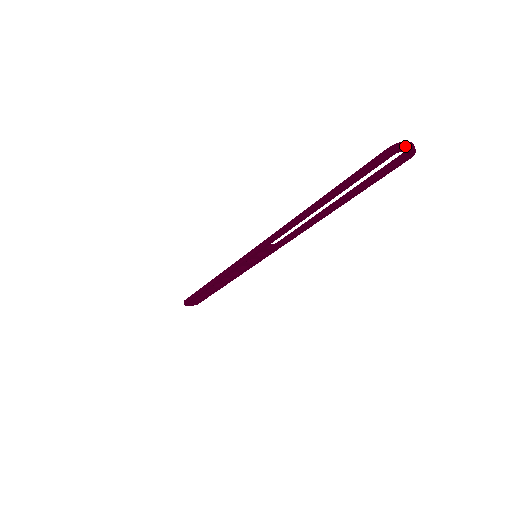
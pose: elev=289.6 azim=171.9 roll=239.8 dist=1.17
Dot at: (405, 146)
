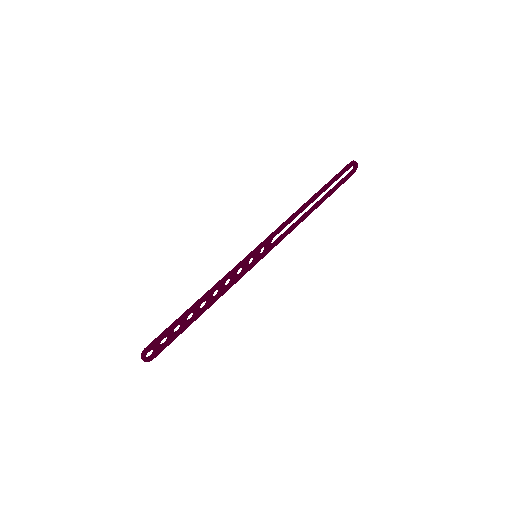
Dot at: occluded
